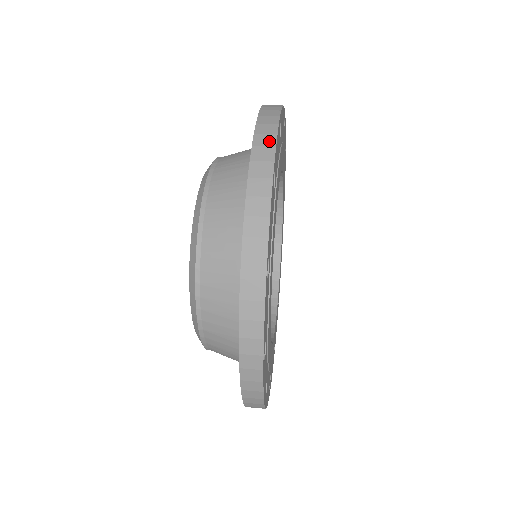
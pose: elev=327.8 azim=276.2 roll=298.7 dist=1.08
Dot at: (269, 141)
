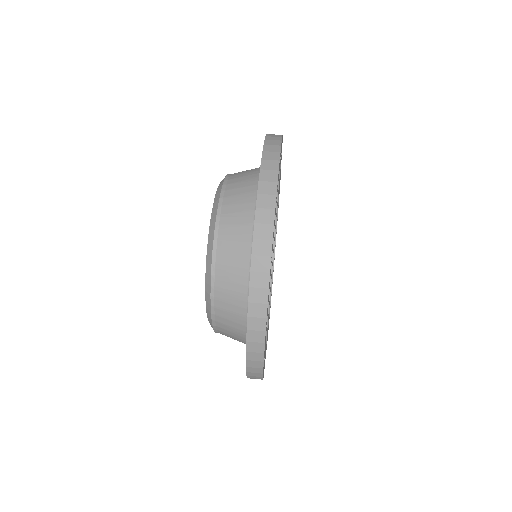
Dot at: (267, 233)
